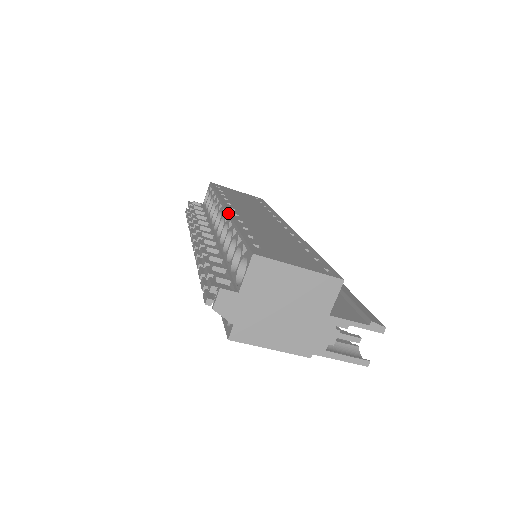
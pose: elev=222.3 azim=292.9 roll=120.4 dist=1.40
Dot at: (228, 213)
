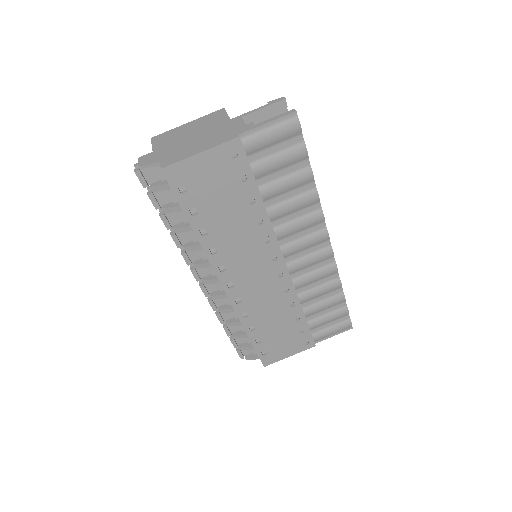
Dot at: occluded
